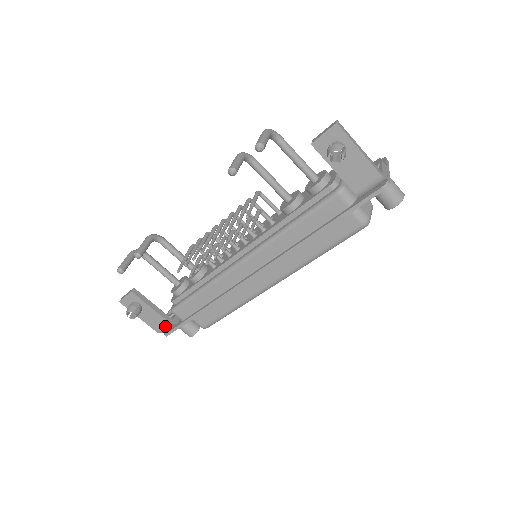
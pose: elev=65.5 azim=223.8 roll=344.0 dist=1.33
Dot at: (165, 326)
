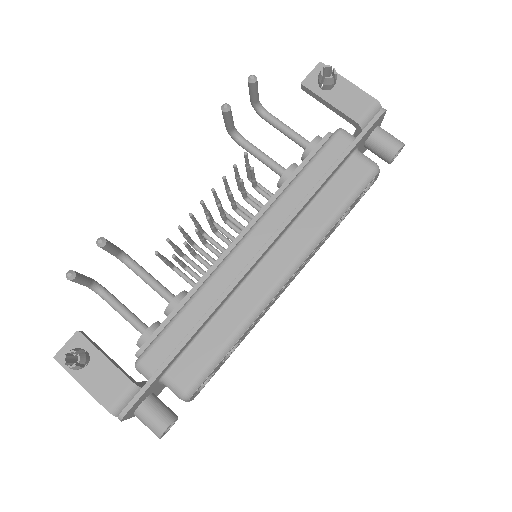
Dot at: (123, 392)
